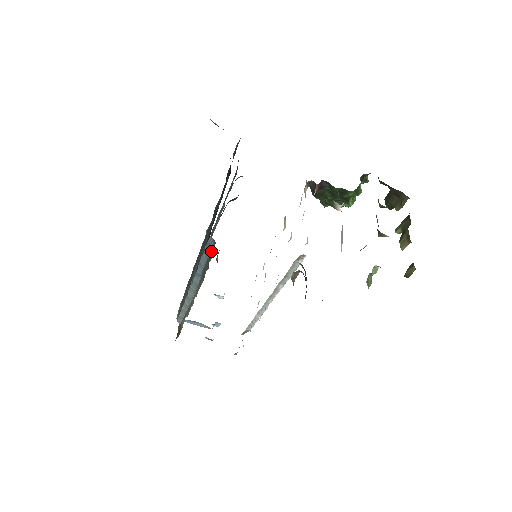
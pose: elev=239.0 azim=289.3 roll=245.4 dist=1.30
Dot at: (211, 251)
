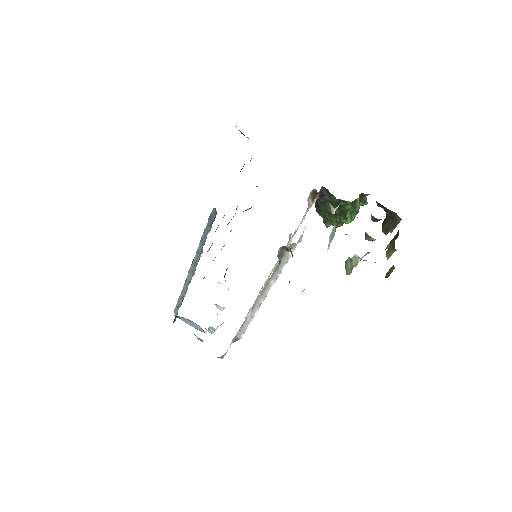
Dot at: occluded
